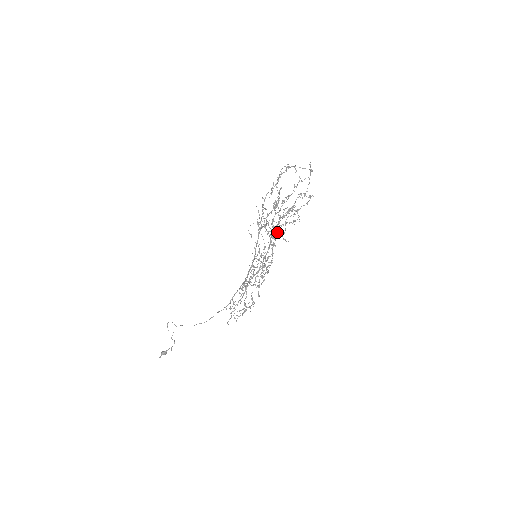
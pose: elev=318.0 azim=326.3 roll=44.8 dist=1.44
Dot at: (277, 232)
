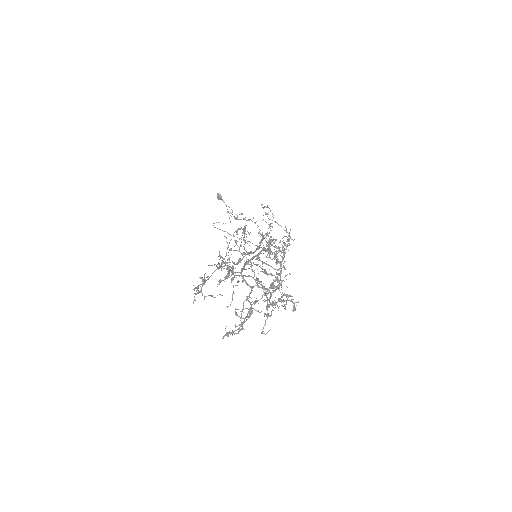
Dot at: (275, 291)
